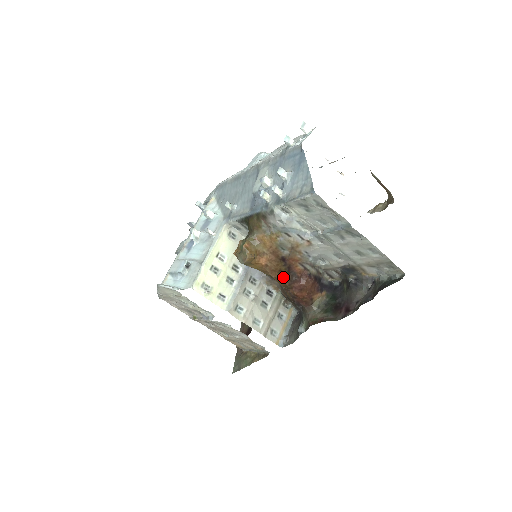
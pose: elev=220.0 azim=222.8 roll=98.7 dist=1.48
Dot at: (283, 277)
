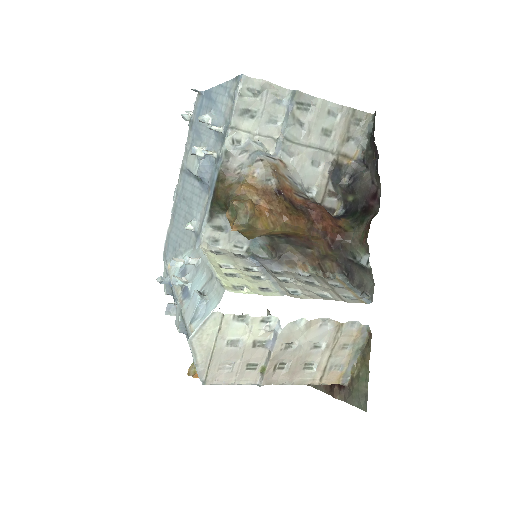
Dot at: (295, 215)
